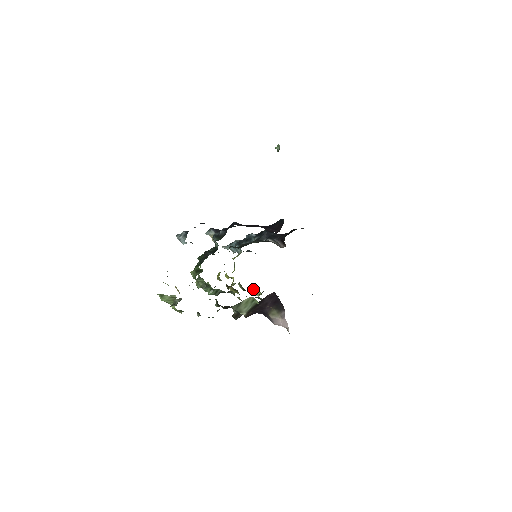
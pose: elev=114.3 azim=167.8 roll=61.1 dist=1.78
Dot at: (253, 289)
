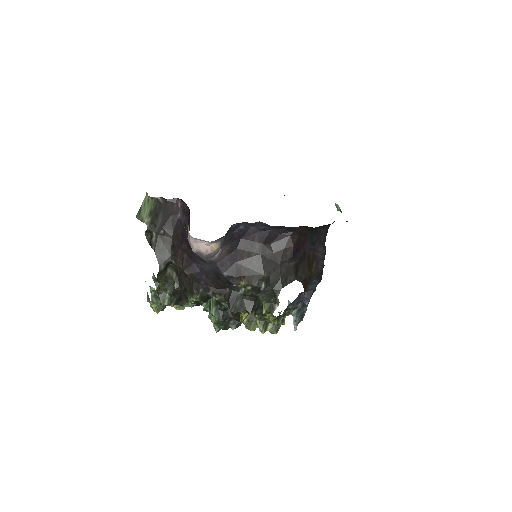
Dot at: occluded
